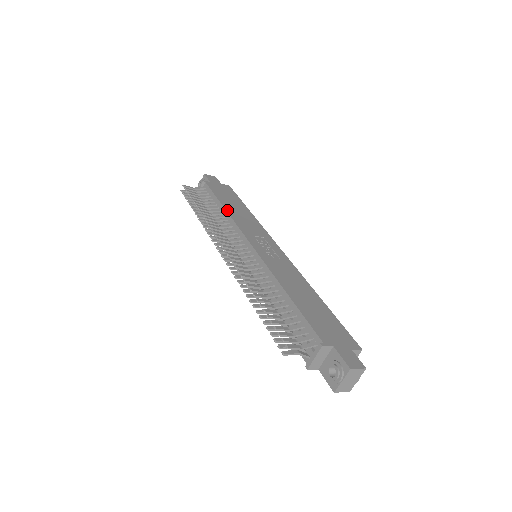
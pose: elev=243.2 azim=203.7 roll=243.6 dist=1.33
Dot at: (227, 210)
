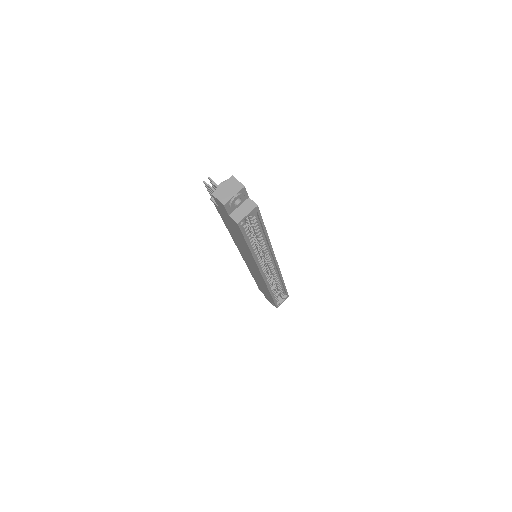
Dot at: occluded
